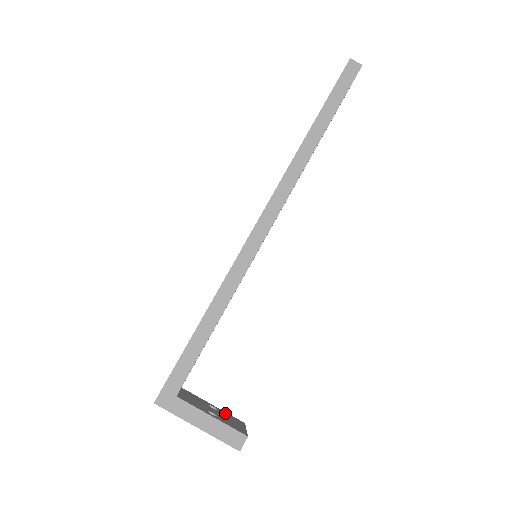
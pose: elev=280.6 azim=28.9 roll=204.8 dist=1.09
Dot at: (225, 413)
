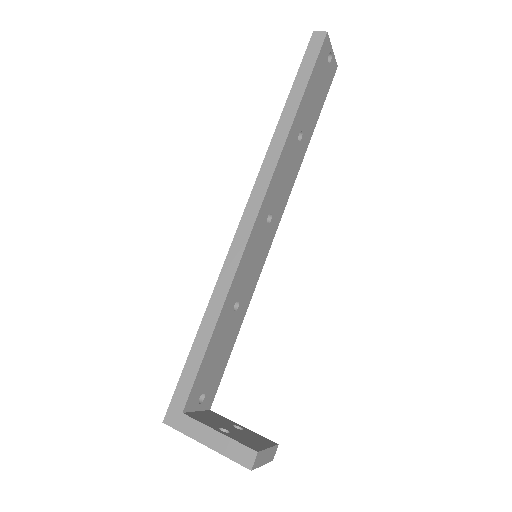
Dot at: (253, 433)
